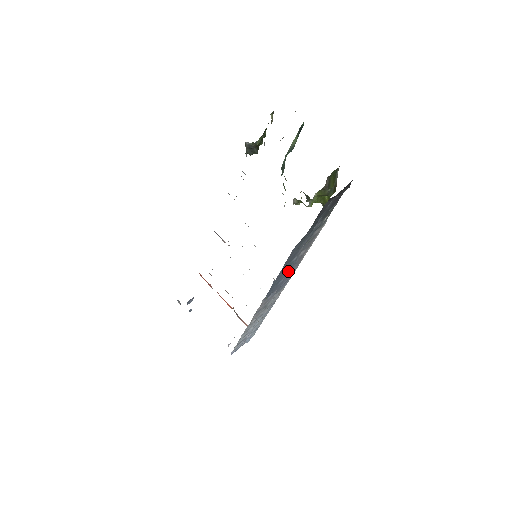
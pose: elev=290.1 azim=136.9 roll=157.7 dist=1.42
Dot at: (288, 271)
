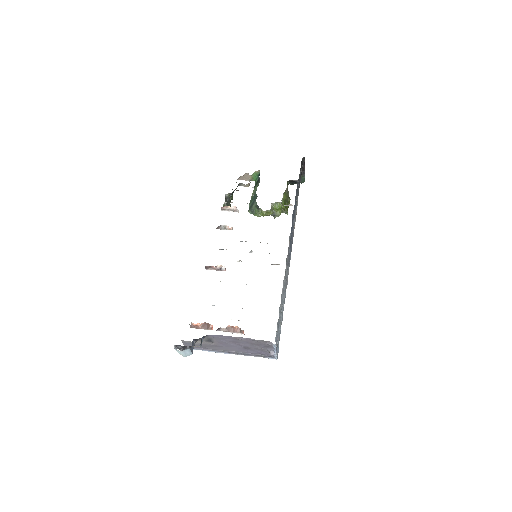
Dot at: occluded
